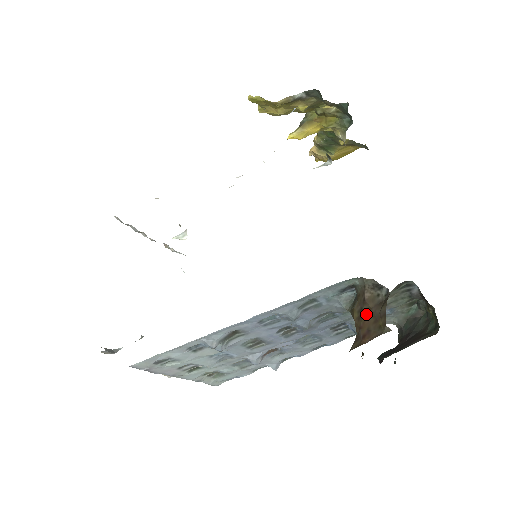
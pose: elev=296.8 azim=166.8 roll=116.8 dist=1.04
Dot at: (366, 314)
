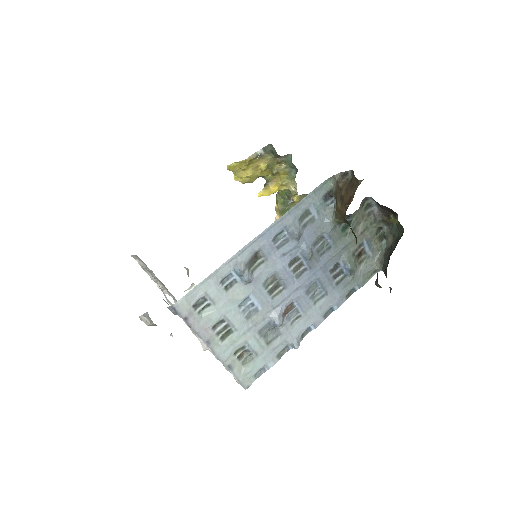
Dot at: (345, 194)
